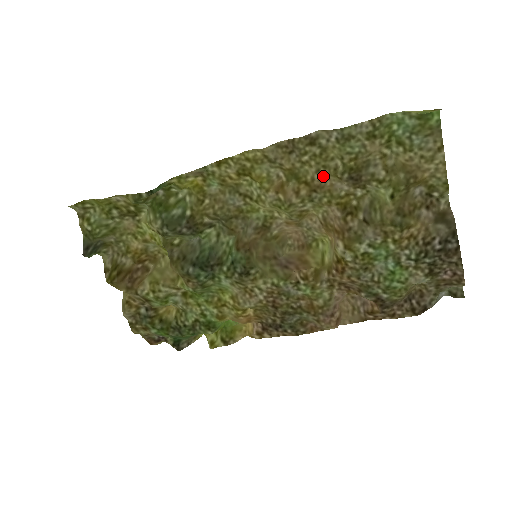
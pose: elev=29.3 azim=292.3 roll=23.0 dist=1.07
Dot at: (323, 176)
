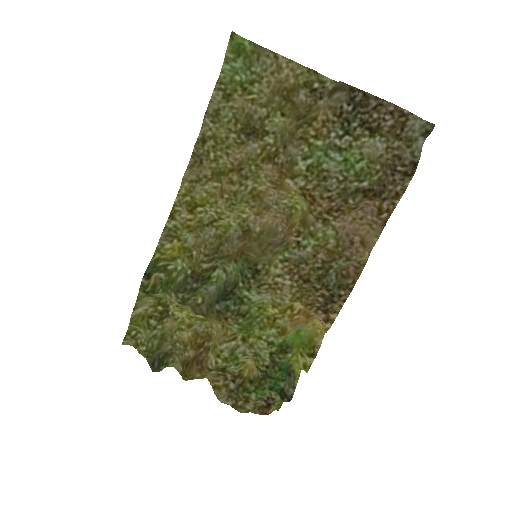
Dot at: (235, 155)
